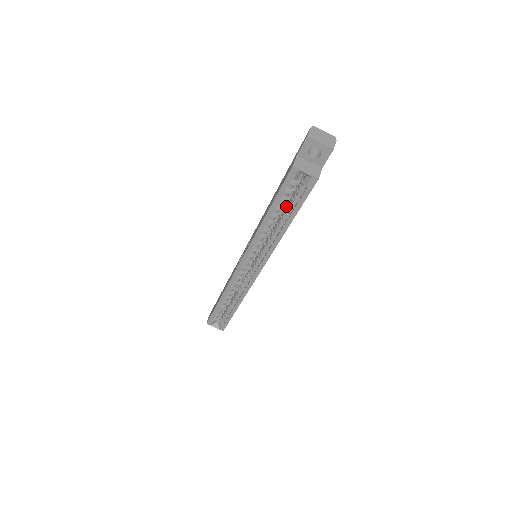
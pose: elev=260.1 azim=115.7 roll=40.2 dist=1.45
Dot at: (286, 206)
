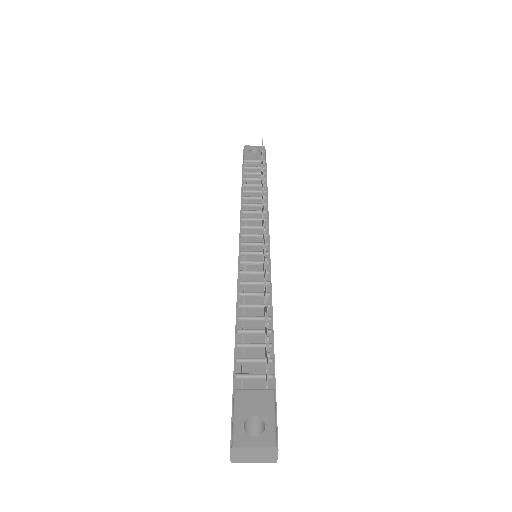
Dot at: occluded
